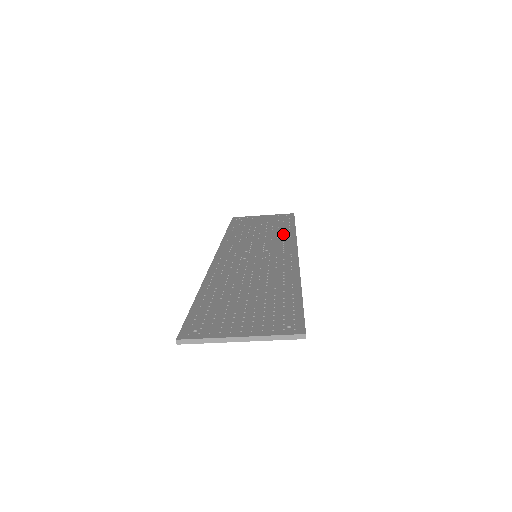
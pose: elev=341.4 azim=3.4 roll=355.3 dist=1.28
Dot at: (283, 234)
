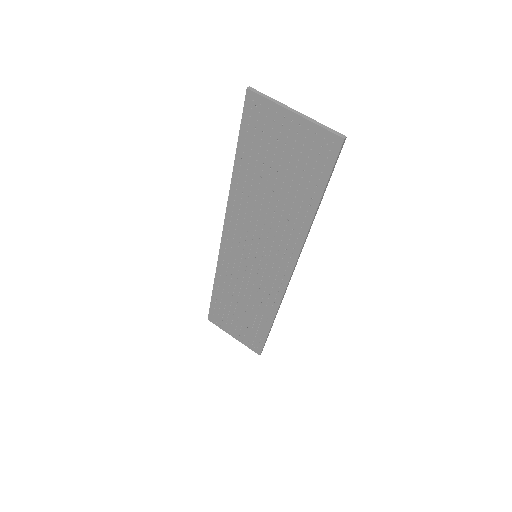
Dot at: occluded
